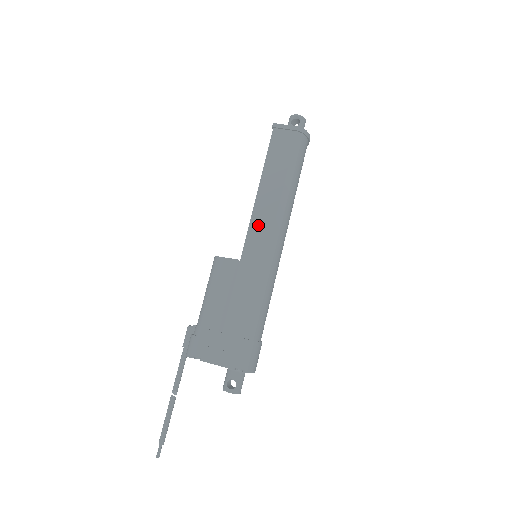
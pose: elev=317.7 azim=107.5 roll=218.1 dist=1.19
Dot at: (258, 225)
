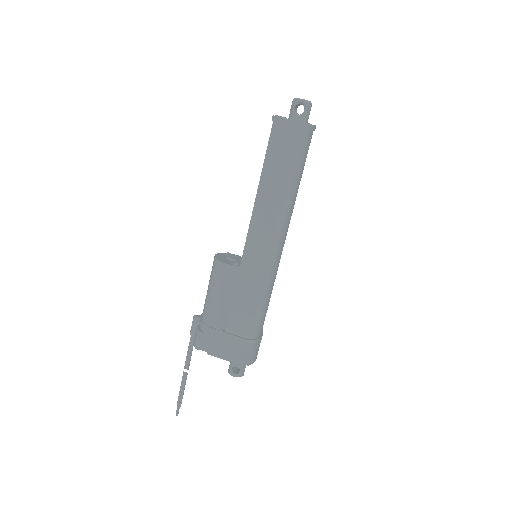
Dot at: (257, 233)
